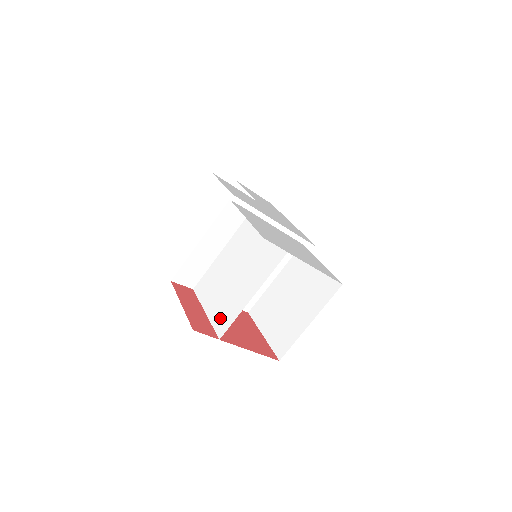
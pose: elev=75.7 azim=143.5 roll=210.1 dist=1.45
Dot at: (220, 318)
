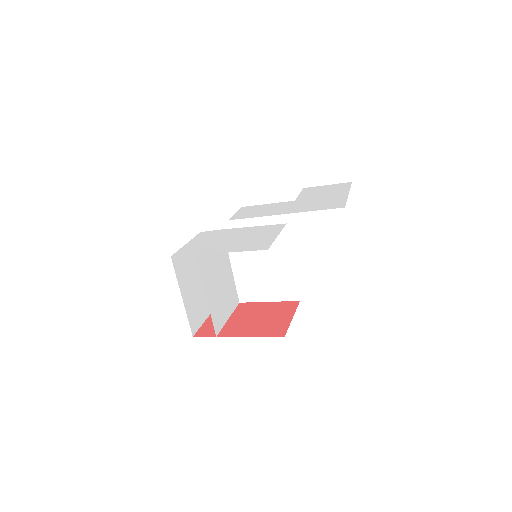
Dot at: (219, 320)
